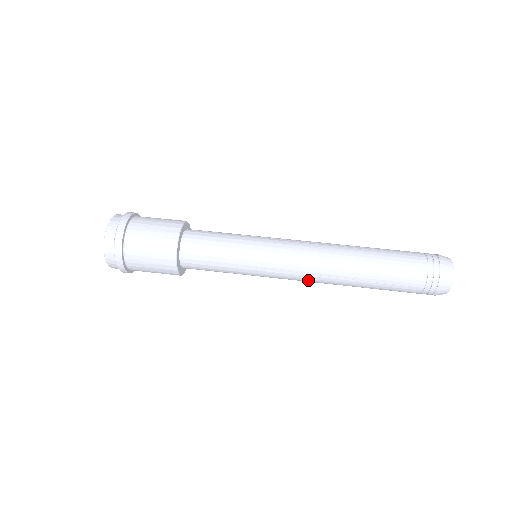
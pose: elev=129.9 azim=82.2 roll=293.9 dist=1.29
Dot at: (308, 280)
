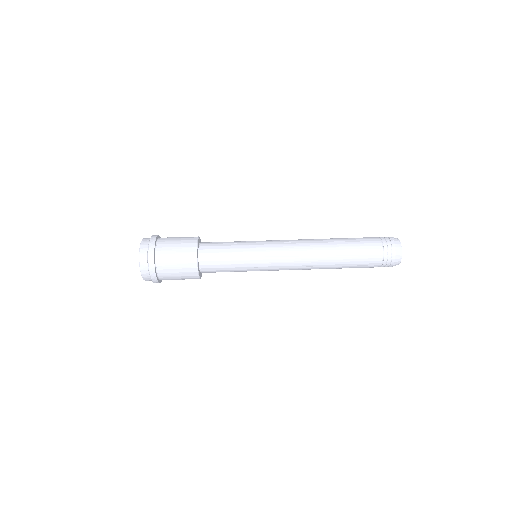
Dot at: (298, 269)
